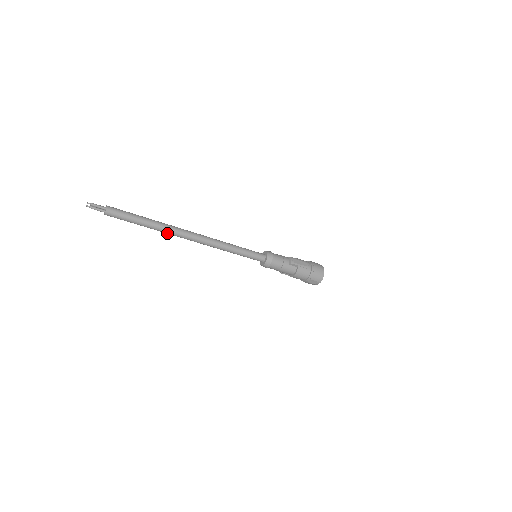
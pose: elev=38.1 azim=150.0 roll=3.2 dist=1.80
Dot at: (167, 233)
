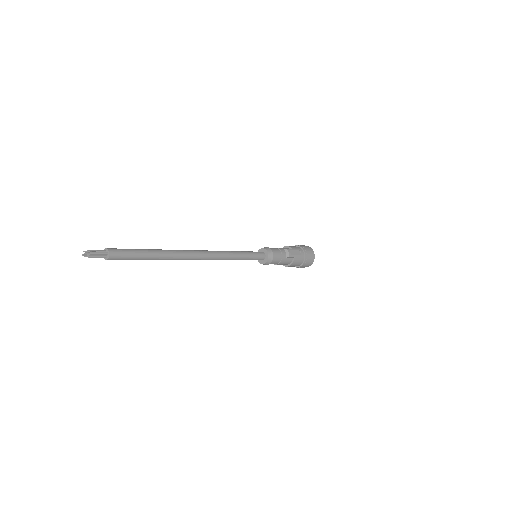
Dot at: occluded
